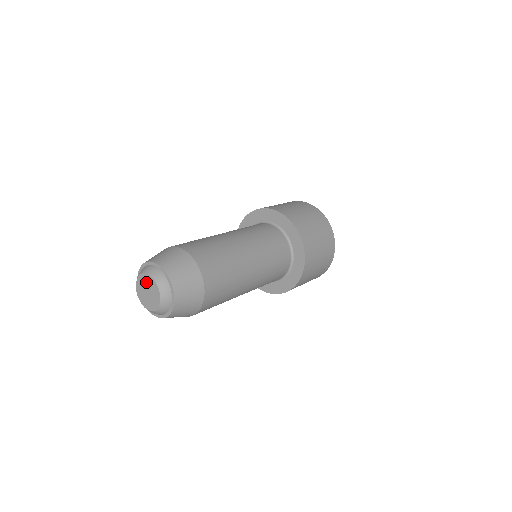
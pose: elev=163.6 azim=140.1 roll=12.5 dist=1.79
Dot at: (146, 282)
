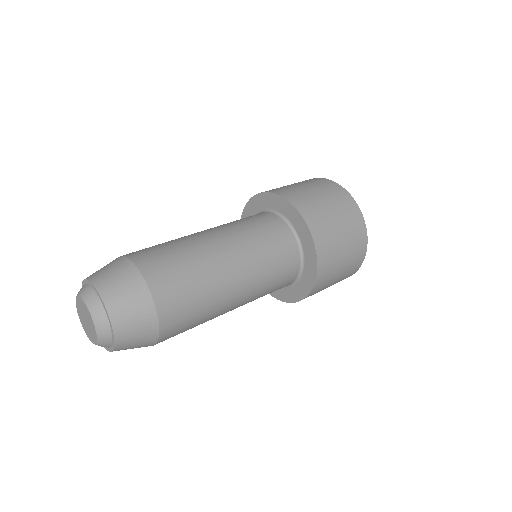
Dot at: (86, 313)
